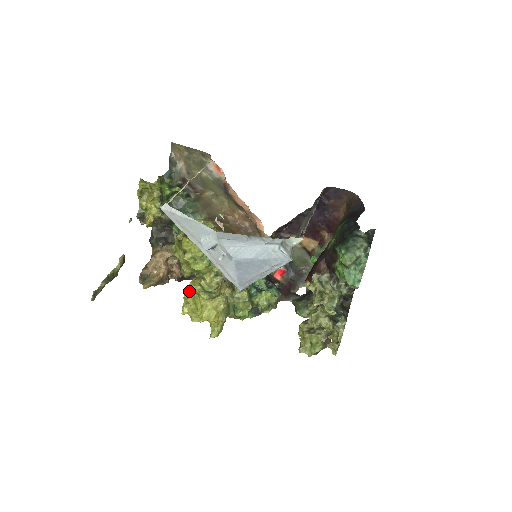
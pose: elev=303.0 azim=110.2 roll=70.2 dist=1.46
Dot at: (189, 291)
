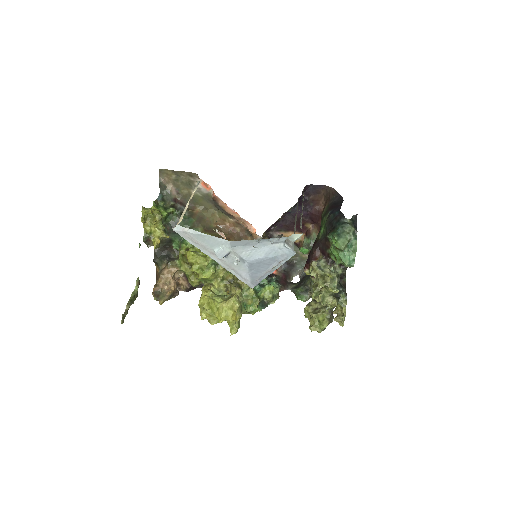
Dot at: (203, 298)
